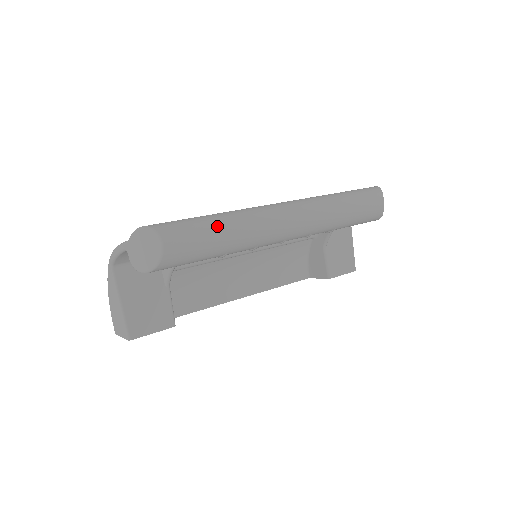
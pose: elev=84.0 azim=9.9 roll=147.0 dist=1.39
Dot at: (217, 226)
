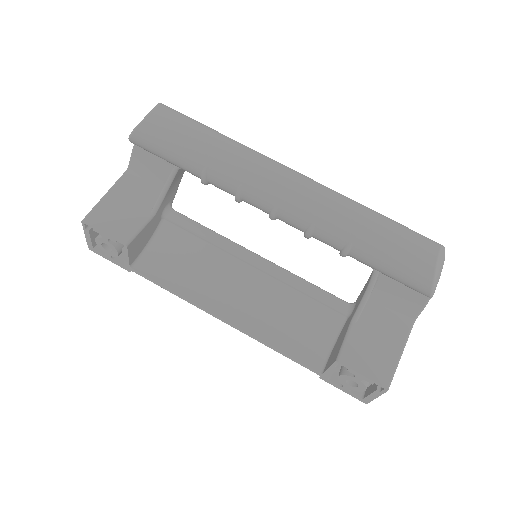
Dot at: (211, 131)
